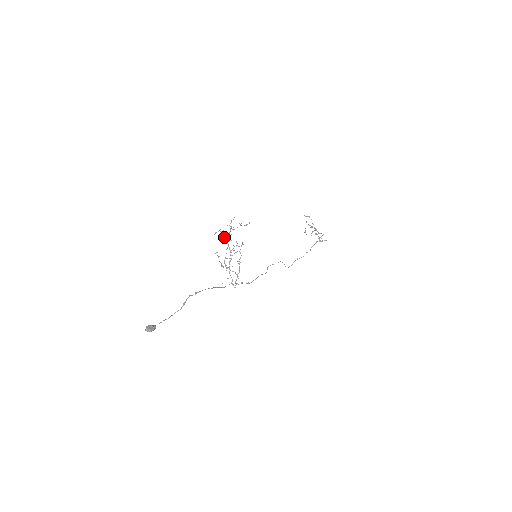
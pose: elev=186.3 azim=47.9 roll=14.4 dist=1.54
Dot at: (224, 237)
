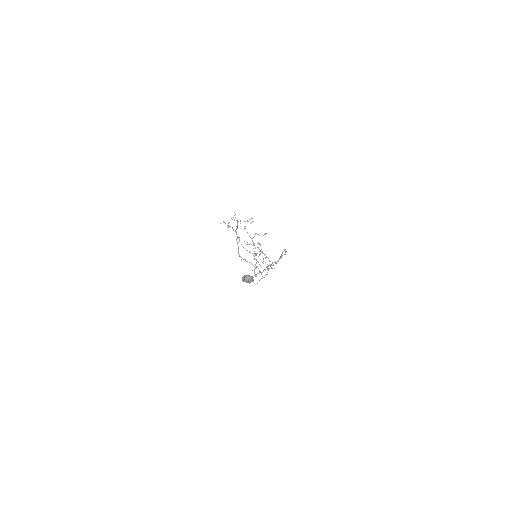
Dot at: (232, 228)
